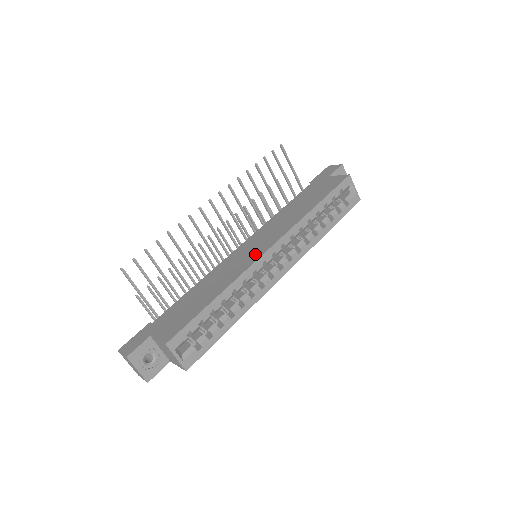
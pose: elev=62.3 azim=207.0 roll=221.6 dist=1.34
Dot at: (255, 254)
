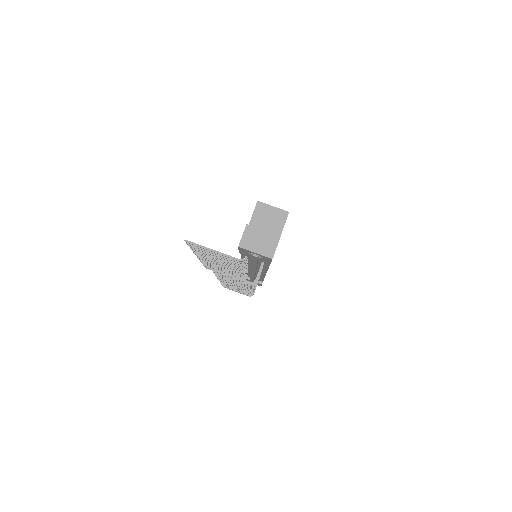
Dot at: occluded
